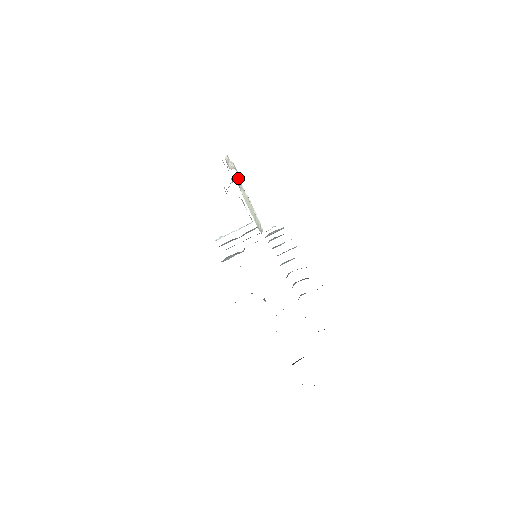
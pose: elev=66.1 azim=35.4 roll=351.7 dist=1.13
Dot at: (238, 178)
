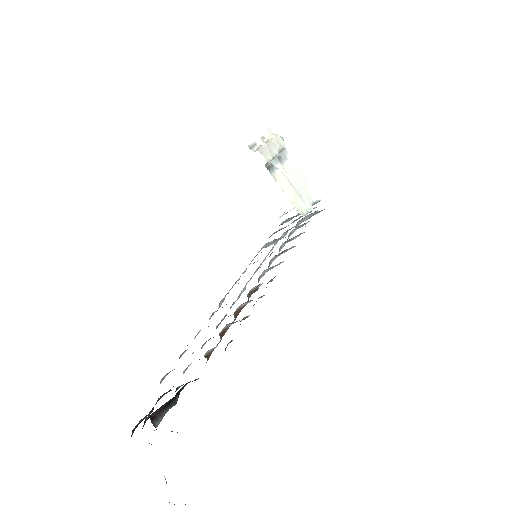
Dot at: (285, 152)
